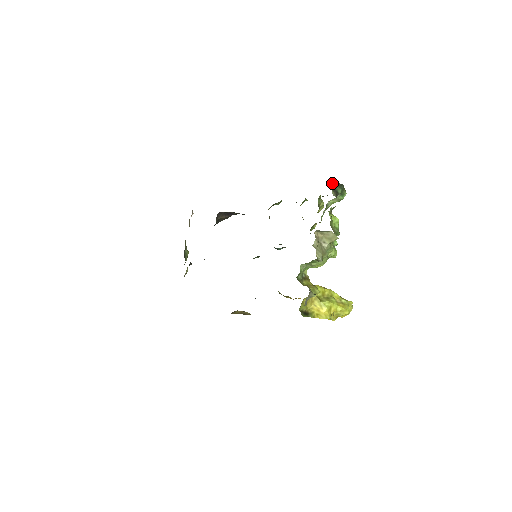
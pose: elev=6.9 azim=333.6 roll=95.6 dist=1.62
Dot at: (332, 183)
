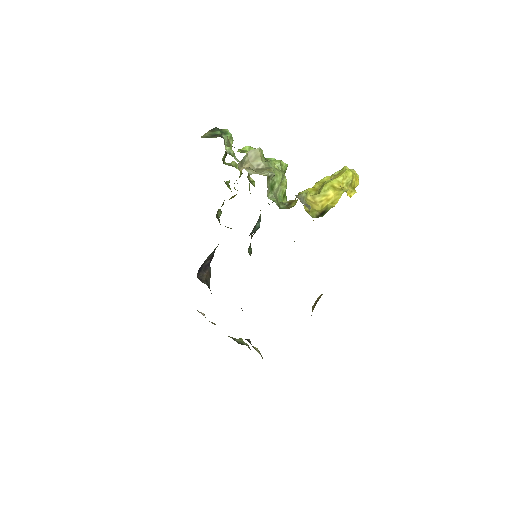
Dot at: (205, 136)
